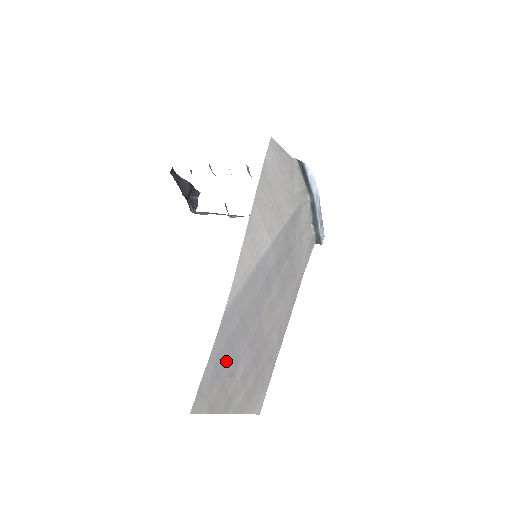
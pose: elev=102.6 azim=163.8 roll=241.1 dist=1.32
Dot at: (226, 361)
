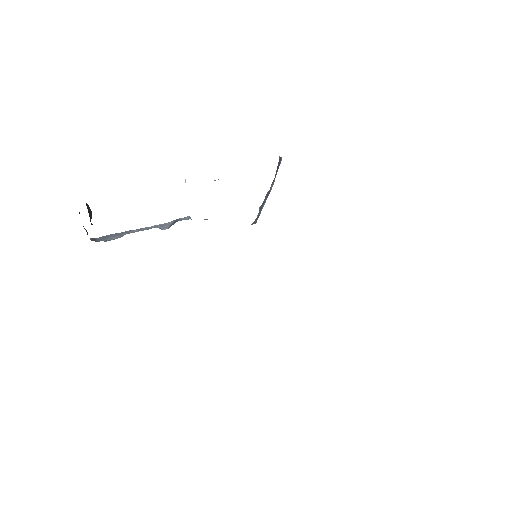
Dot at: occluded
